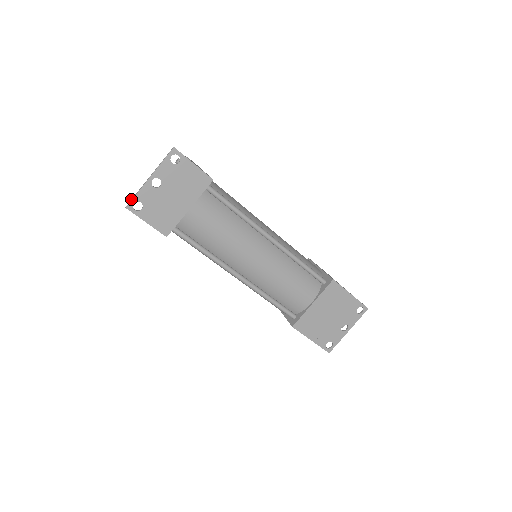
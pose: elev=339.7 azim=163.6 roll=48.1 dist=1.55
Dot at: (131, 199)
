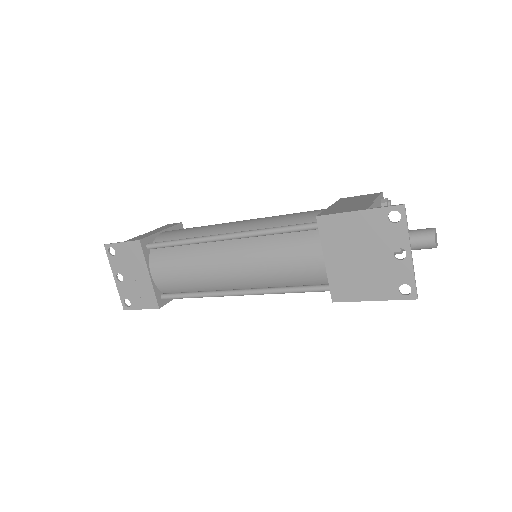
Dot at: (122, 301)
